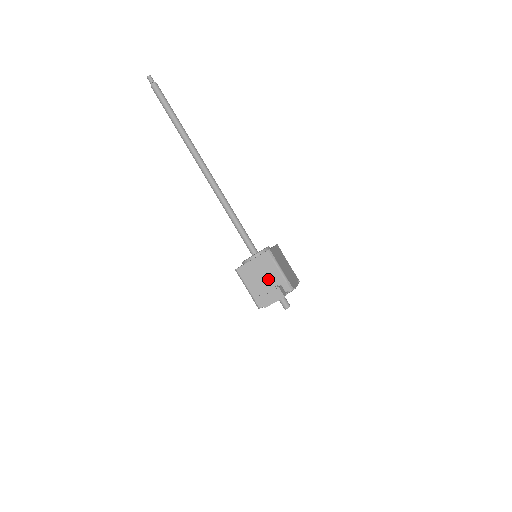
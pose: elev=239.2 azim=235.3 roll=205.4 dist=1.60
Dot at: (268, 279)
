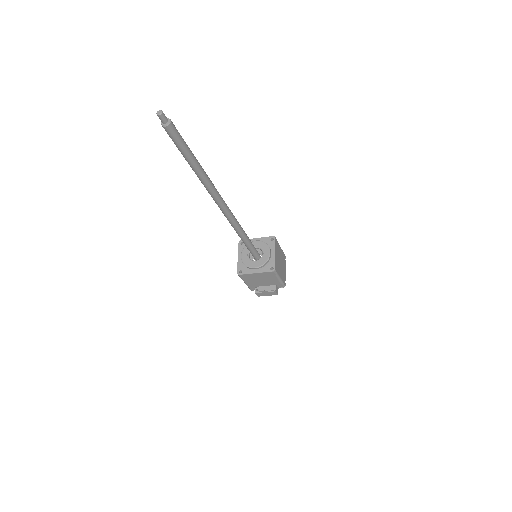
Dot at: (266, 282)
